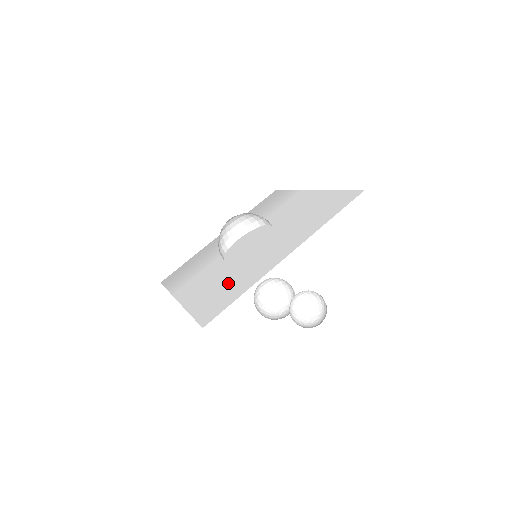
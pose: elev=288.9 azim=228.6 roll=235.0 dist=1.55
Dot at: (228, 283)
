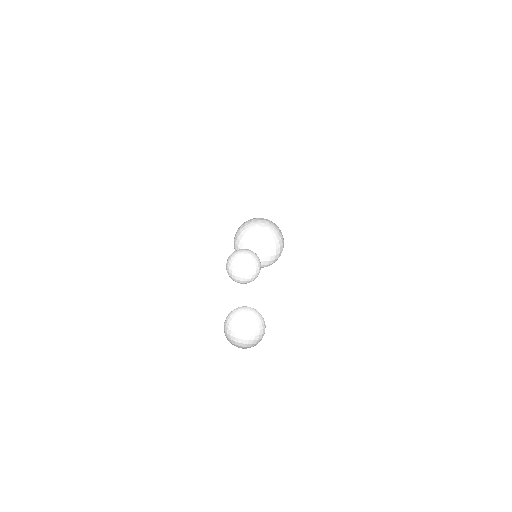
Dot at: occluded
